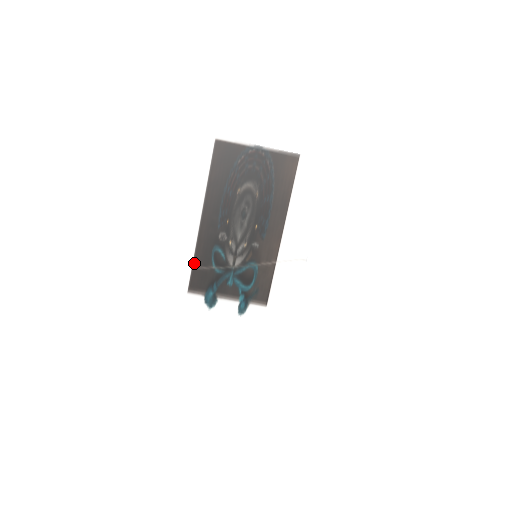
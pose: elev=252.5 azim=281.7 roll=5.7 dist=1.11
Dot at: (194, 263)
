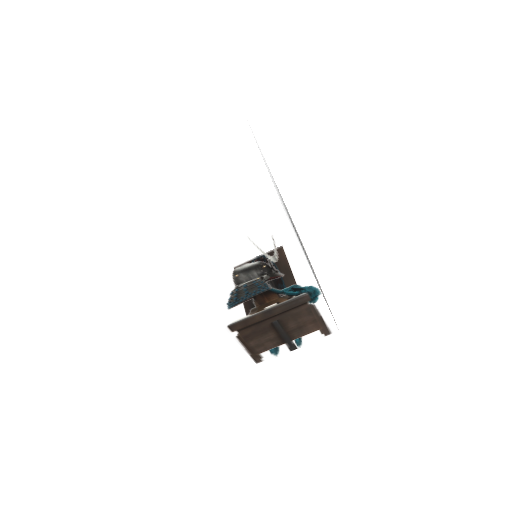
Dot at: occluded
